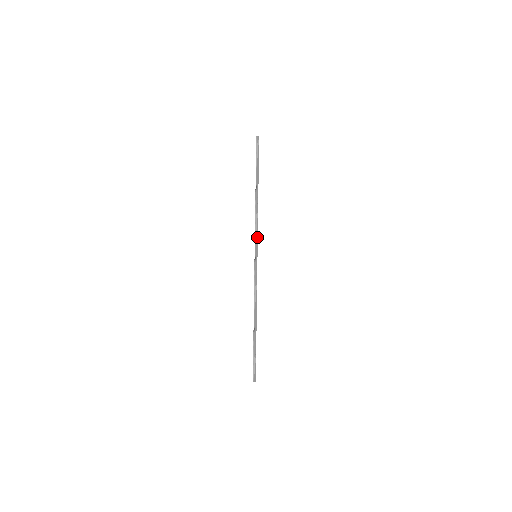
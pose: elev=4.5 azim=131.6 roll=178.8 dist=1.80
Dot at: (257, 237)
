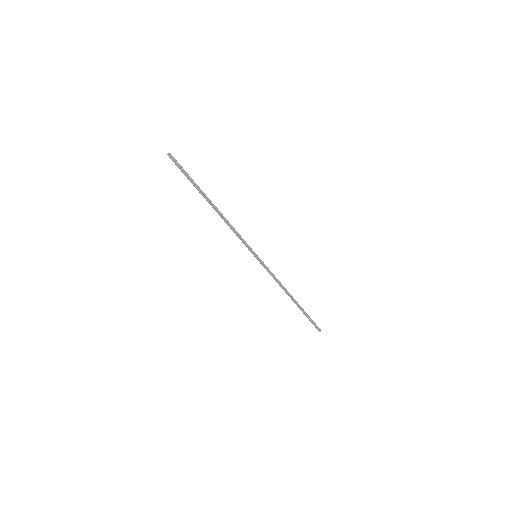
Dot at: (245, 242)
